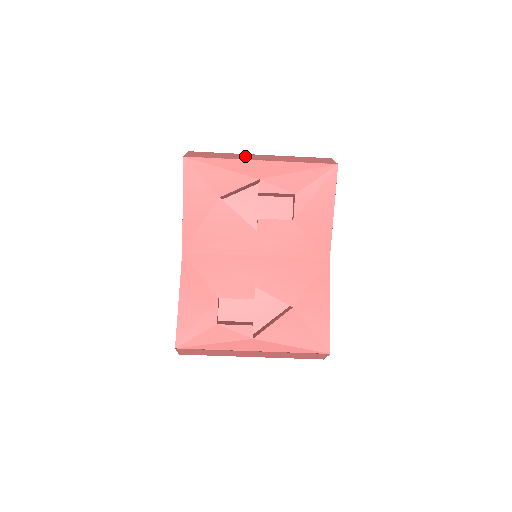
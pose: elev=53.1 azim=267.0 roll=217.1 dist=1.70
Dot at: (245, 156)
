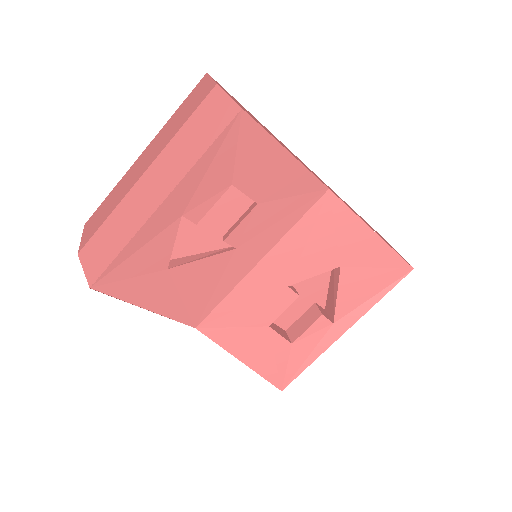
Dot at: (135, 205)
